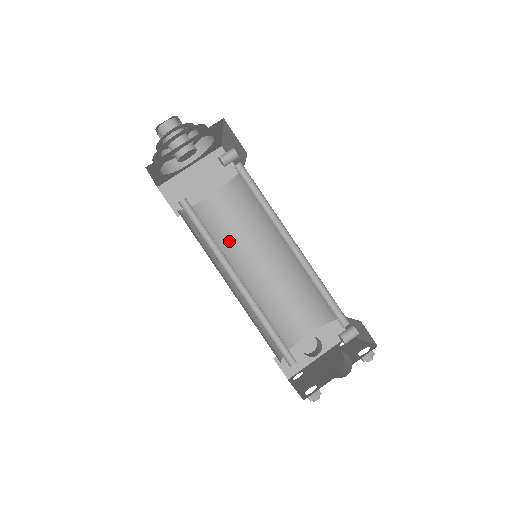
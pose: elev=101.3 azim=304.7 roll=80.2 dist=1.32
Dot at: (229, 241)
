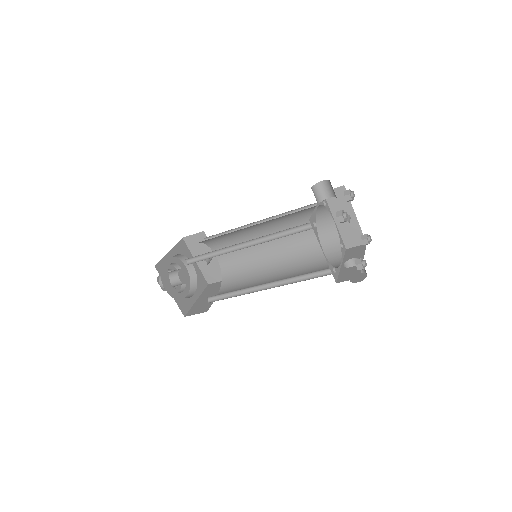
Dot at: occluded
